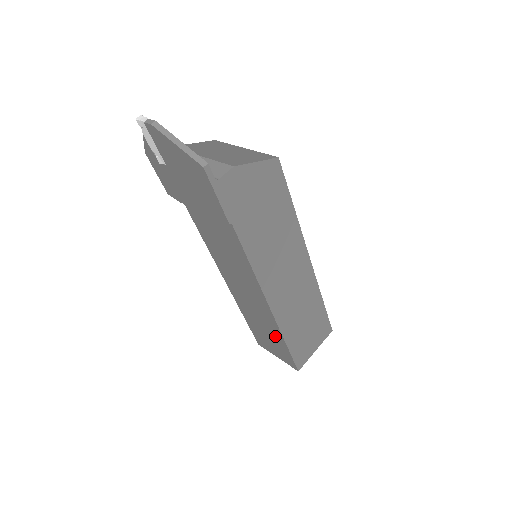
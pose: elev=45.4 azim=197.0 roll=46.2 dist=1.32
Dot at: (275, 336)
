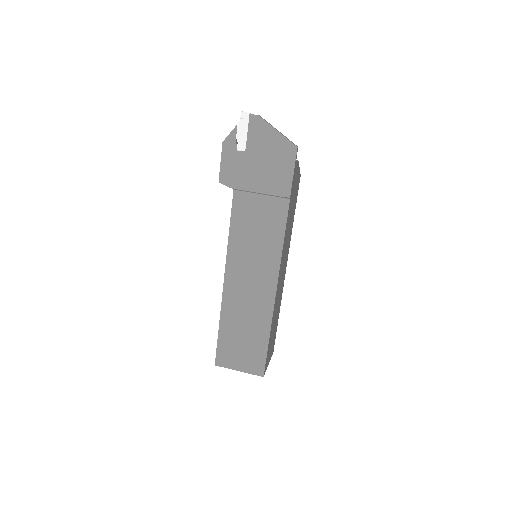
Dot at: (258, 333)
